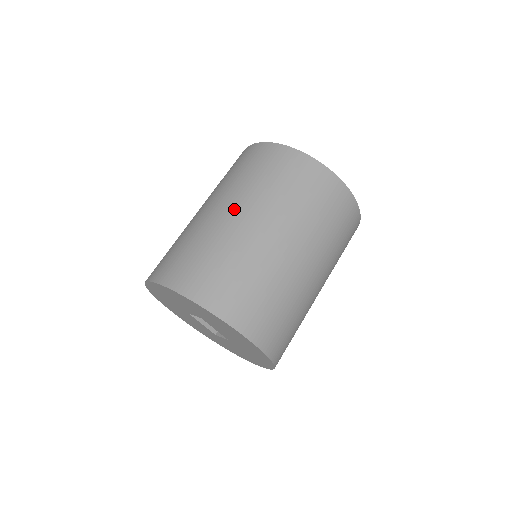
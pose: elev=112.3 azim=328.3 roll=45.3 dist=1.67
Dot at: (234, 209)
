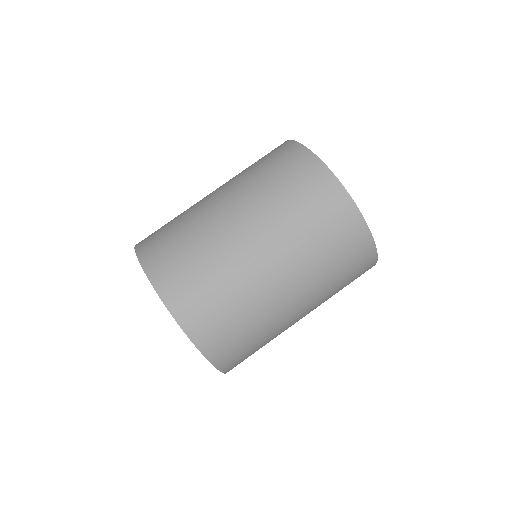
Dot at: (249, 227)
